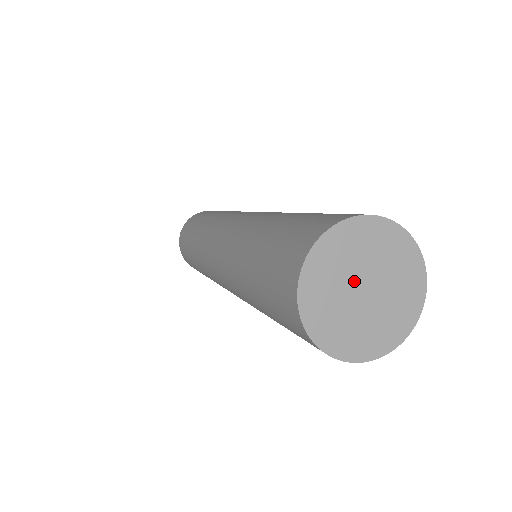
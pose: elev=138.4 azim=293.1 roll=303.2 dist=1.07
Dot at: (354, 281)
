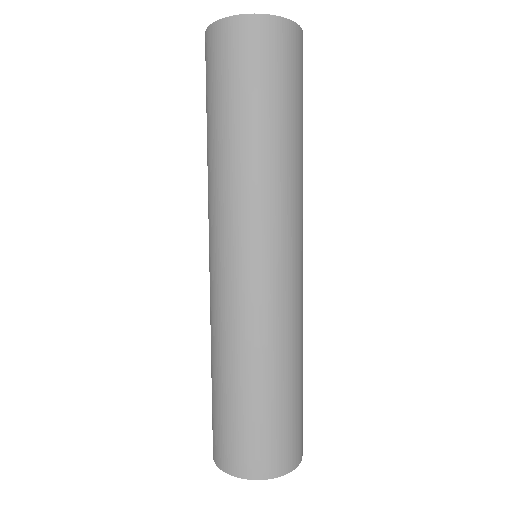
Dot at: occluded
